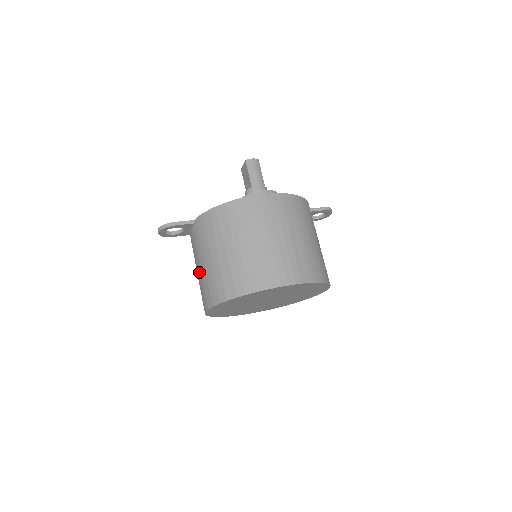
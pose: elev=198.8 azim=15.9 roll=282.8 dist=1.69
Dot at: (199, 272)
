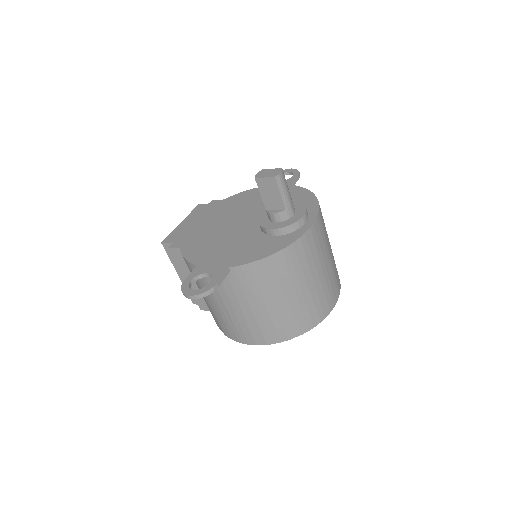
Dot at: (236, 314)
